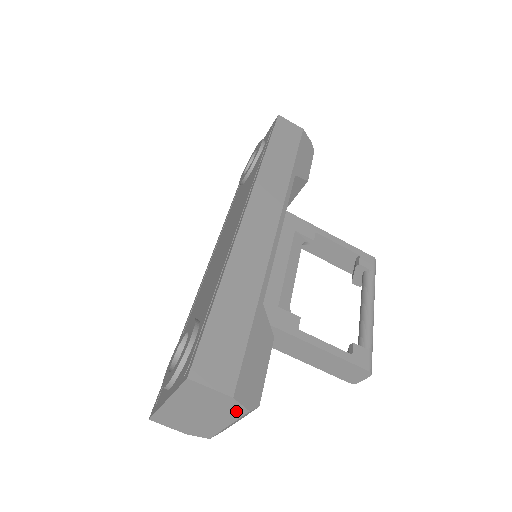
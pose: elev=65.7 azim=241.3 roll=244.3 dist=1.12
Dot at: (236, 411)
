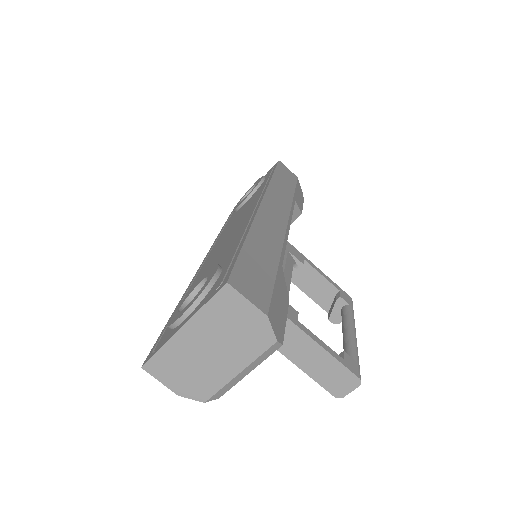
Dot at: (261, 342)
